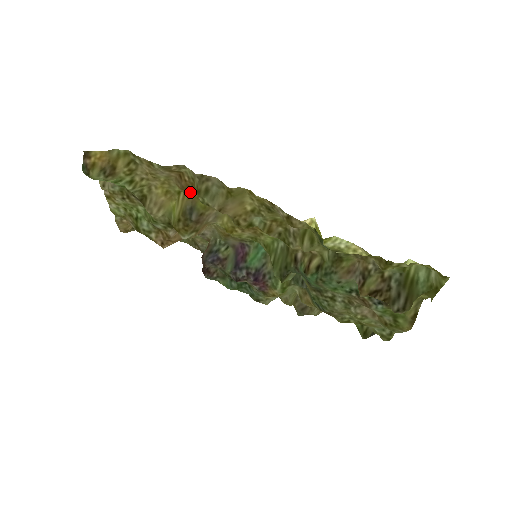
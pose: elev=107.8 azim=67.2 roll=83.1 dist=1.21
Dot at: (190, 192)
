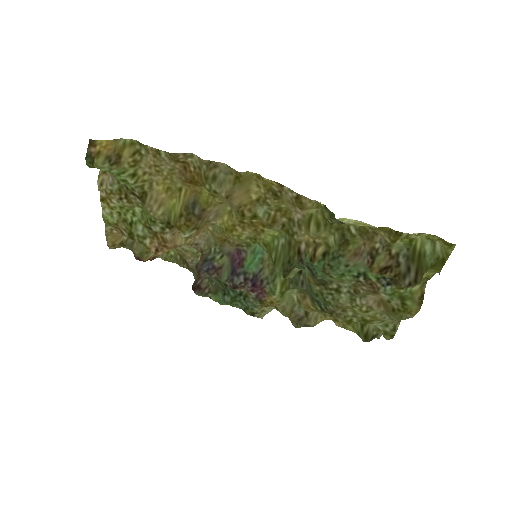
Dot at: (193, 186)
